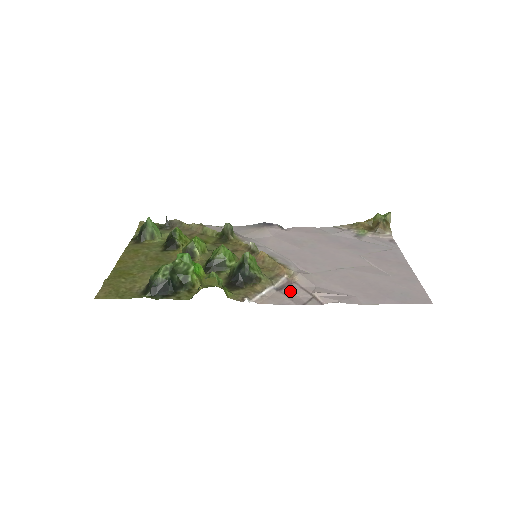
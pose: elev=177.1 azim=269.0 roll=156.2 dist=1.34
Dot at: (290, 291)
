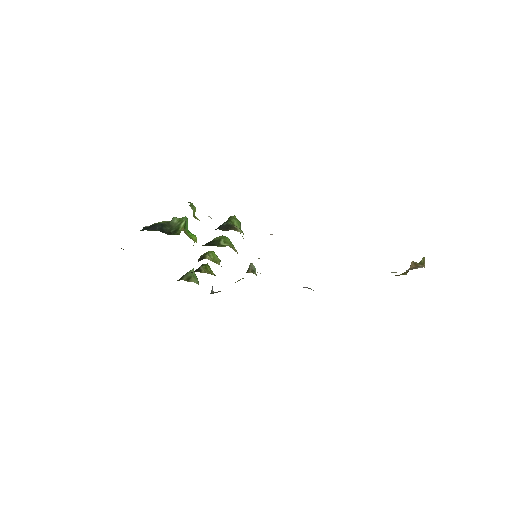
Dot at: occluded
